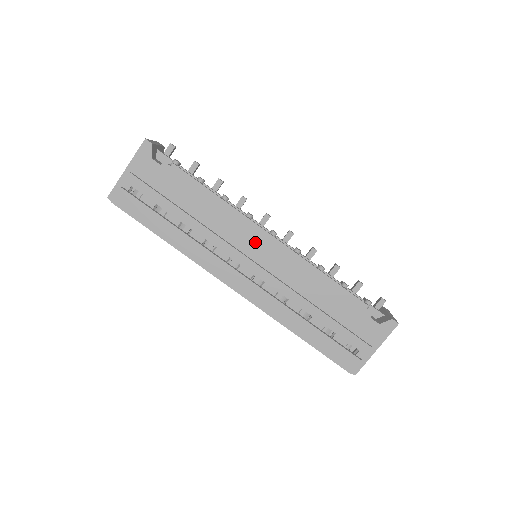
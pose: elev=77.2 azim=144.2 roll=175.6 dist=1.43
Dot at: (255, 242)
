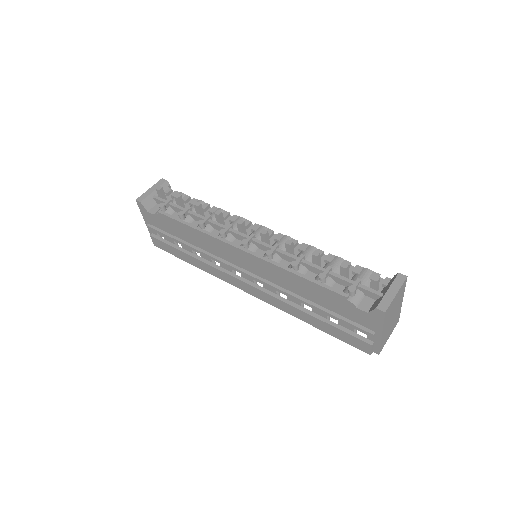
Dot at: (235, 256)
